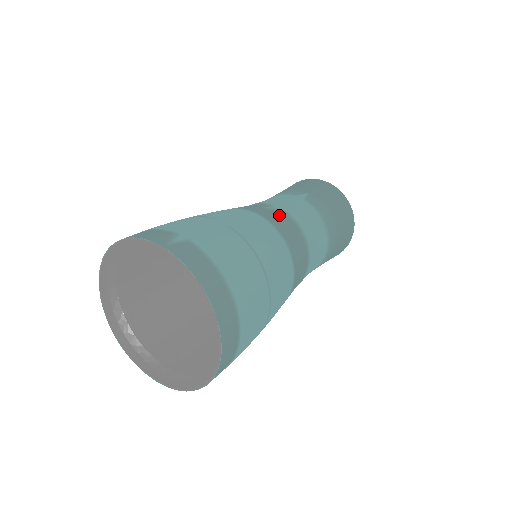
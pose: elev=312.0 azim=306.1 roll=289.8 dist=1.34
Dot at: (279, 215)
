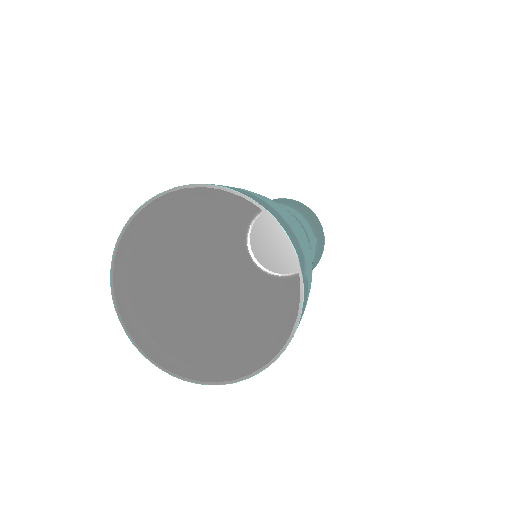
Dot at: occluded
